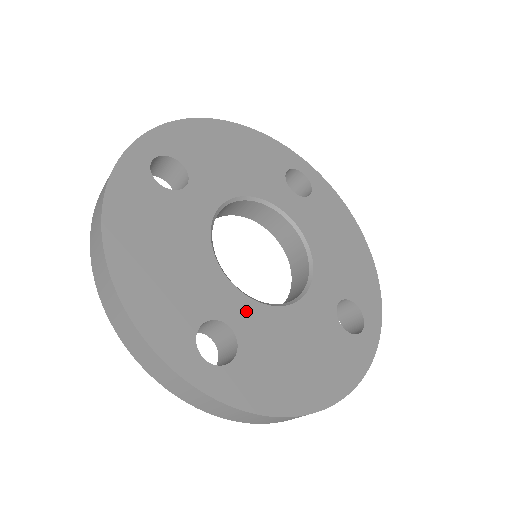
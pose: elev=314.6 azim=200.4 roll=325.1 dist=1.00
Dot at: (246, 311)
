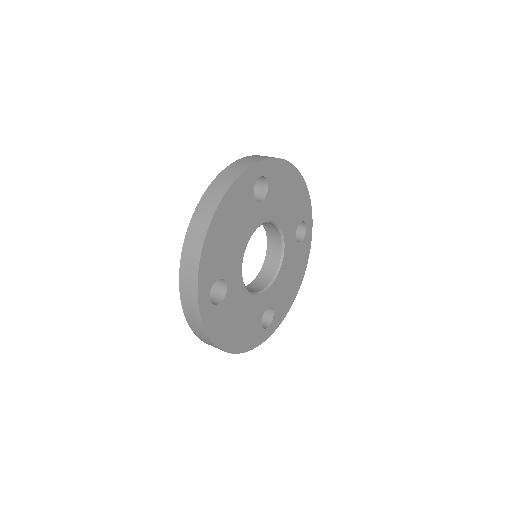
Dot at: (237, 285)
